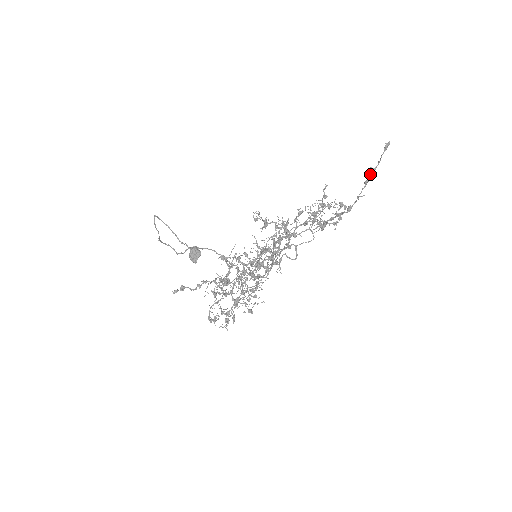
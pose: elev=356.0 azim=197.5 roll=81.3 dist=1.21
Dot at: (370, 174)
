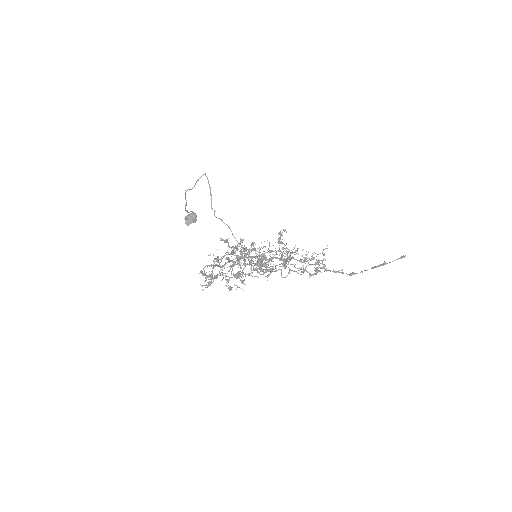
Dot at: (381, 264)
